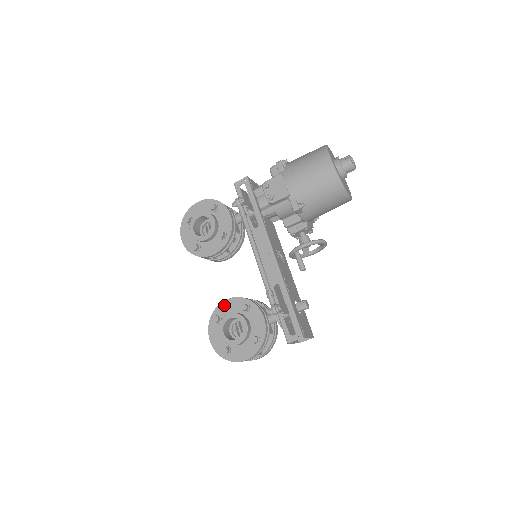
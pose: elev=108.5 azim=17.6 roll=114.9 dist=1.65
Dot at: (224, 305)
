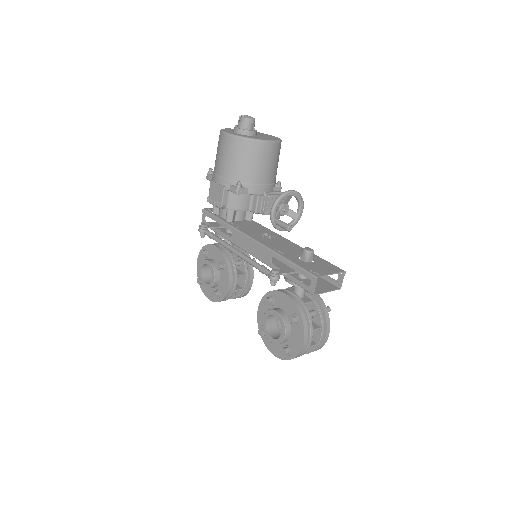
Dot at: (260, 316)
